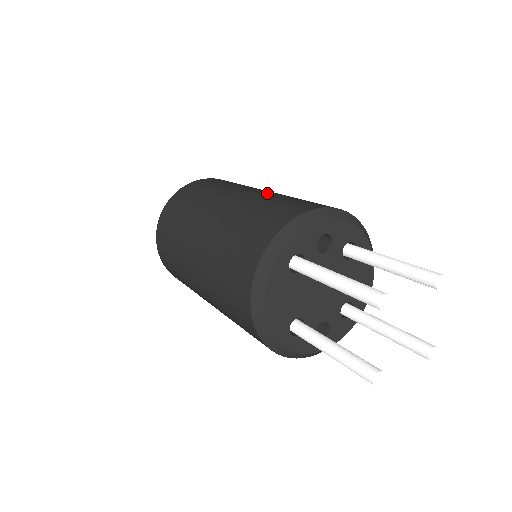
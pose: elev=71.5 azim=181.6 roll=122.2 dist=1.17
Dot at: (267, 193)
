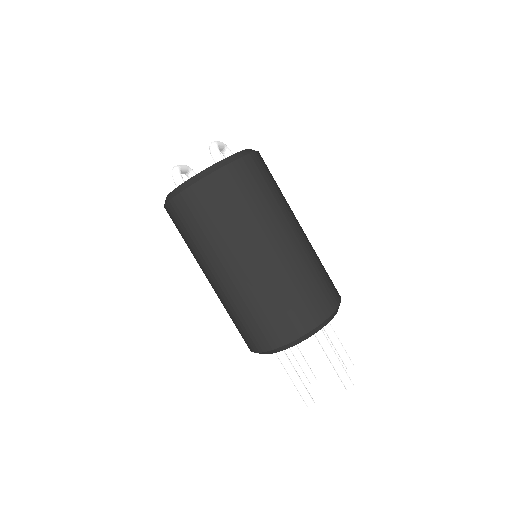
Dot at: (310, 243)
